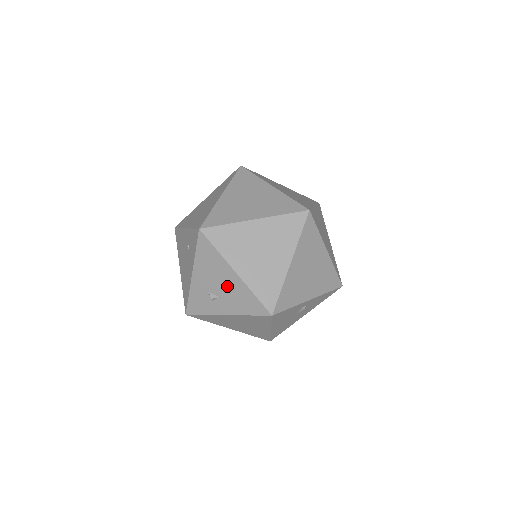
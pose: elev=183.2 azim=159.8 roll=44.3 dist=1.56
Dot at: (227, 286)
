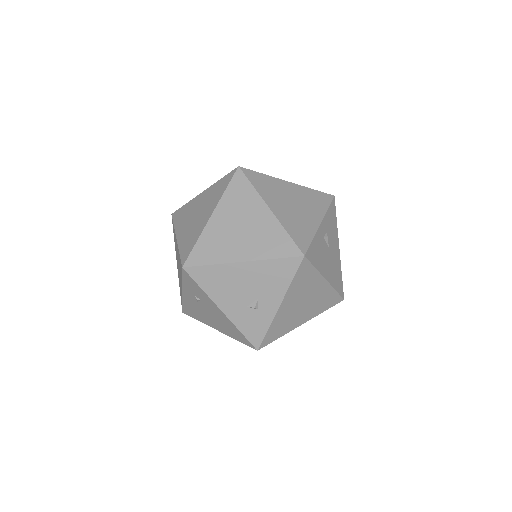
Dot at: (251, 282)
